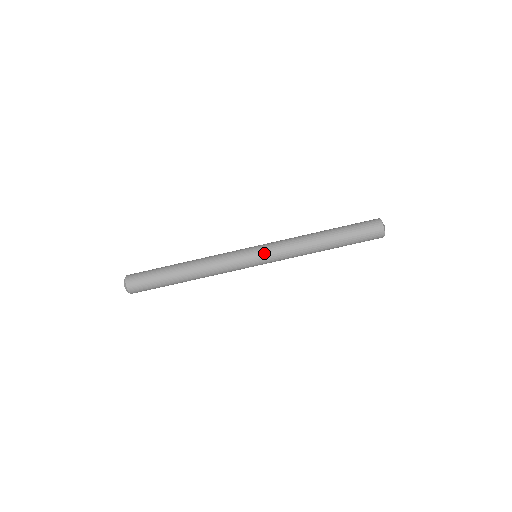
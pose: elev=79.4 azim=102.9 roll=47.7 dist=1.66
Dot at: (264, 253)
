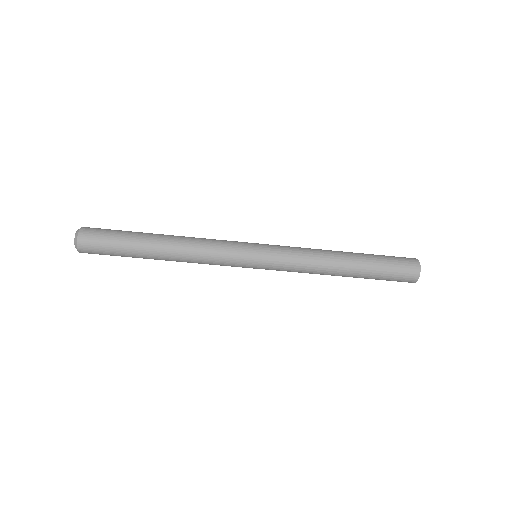
Dot at: (267, 266)
